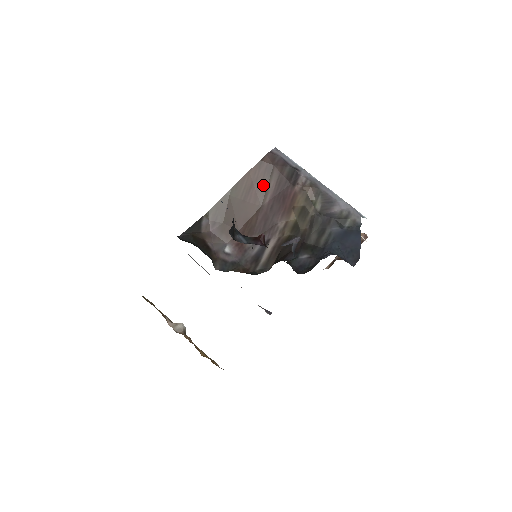
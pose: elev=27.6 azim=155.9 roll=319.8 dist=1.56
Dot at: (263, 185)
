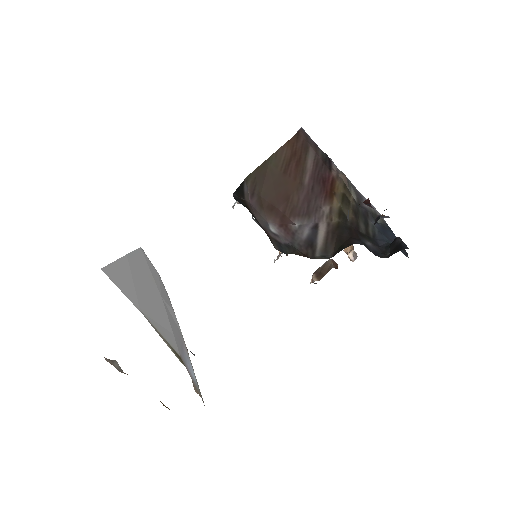
Dot at: (301, 161)
